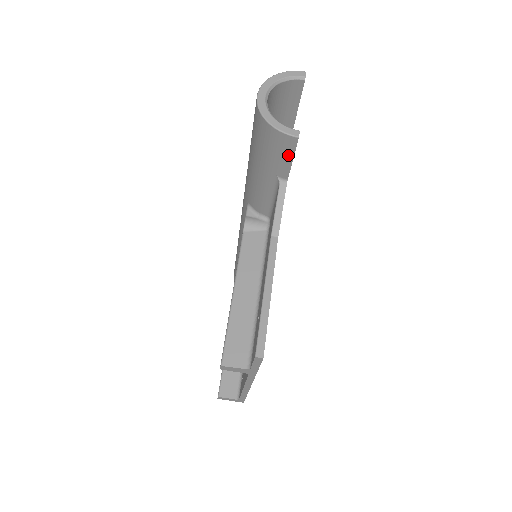
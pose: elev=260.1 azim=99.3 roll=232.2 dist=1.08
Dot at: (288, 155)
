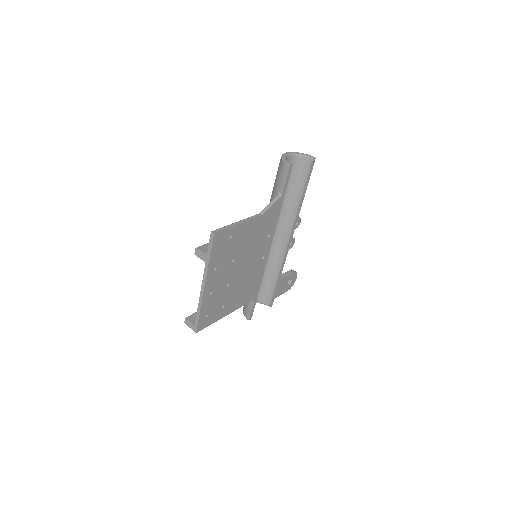
Dot at: (284, 176)
